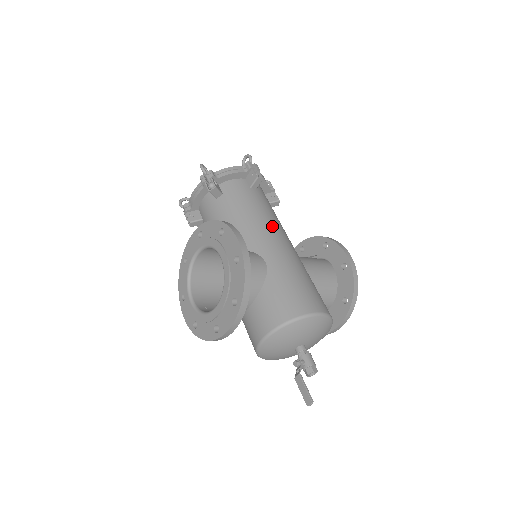
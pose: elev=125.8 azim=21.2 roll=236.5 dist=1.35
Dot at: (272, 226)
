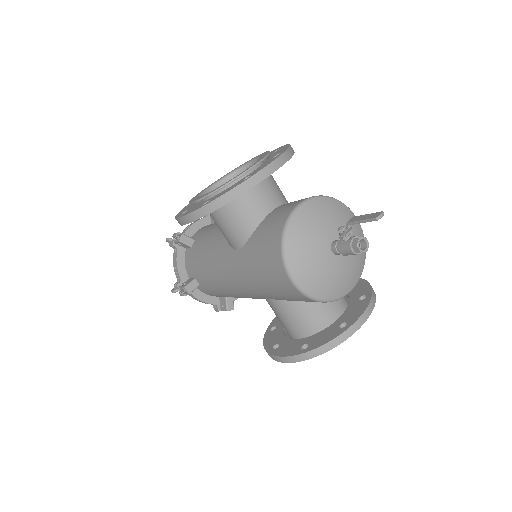
Dot at: occluded
